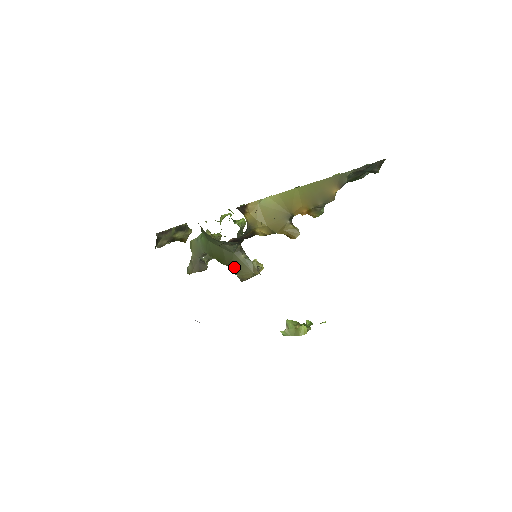
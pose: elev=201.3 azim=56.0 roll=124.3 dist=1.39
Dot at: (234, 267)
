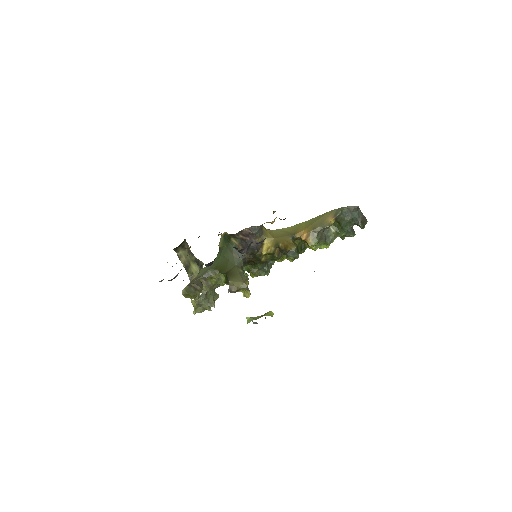
Dot at: (230, 274)
